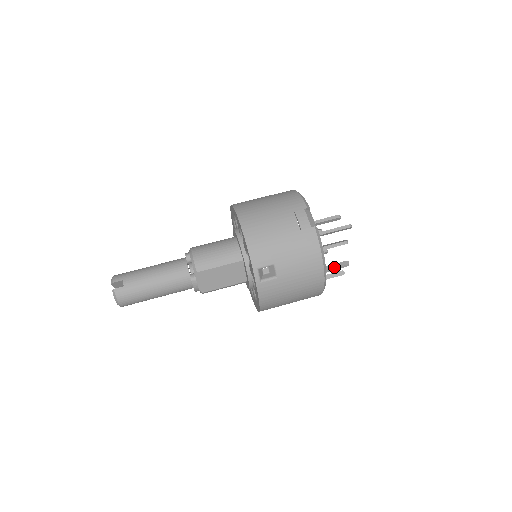
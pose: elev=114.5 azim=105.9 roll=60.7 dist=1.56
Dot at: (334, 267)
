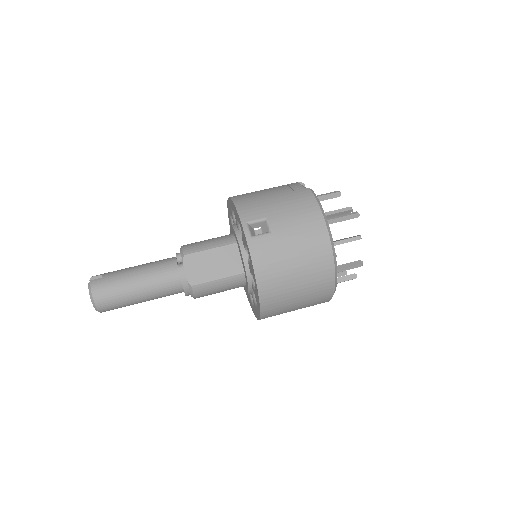
Dot at: (343, 239)
